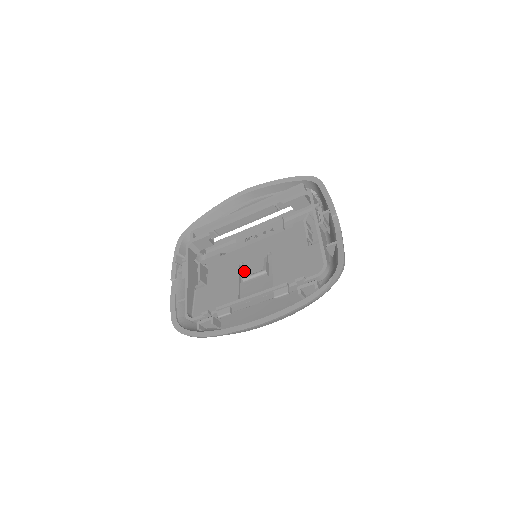
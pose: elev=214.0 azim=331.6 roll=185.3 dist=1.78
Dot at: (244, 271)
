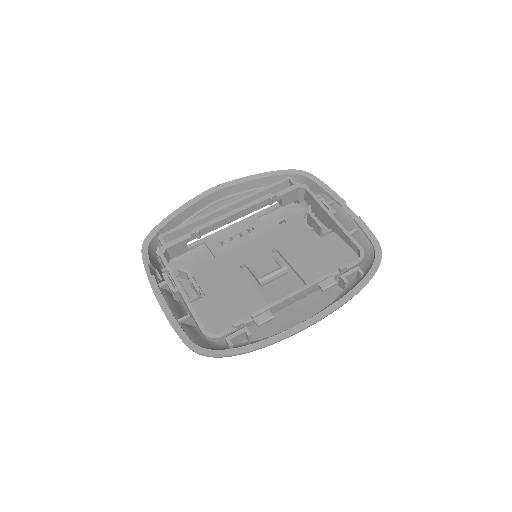
Dot at: (254, 272)
